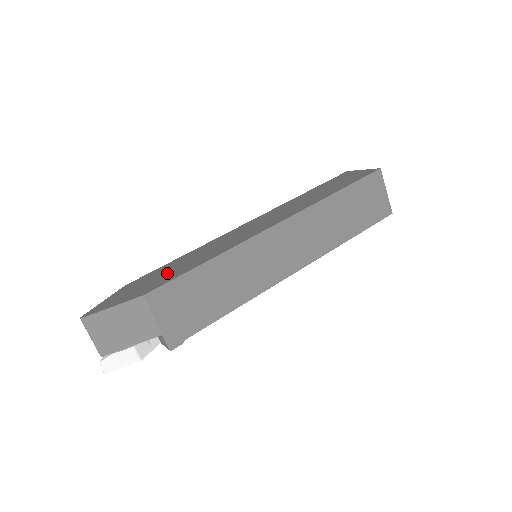
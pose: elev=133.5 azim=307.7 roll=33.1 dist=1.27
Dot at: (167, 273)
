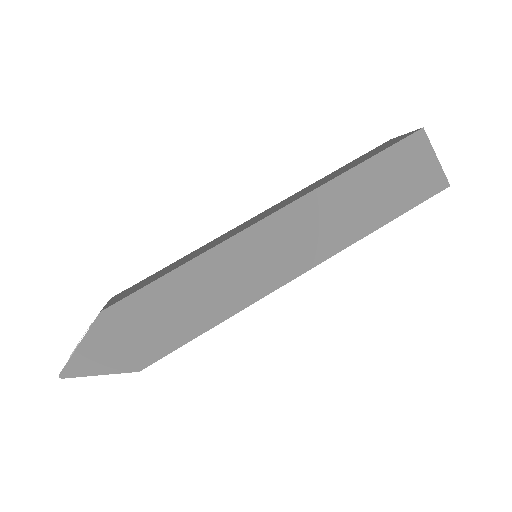
Dot at: (161, 323)
